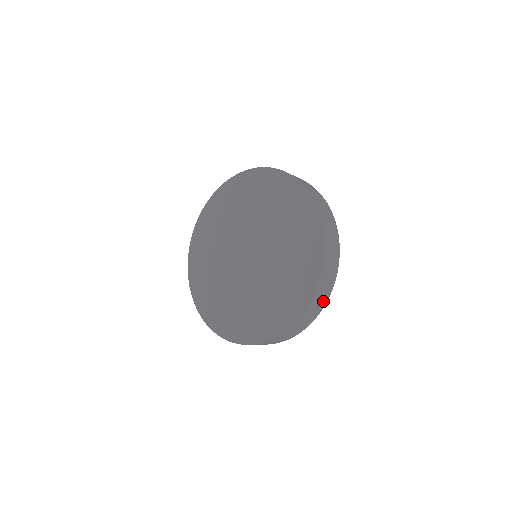
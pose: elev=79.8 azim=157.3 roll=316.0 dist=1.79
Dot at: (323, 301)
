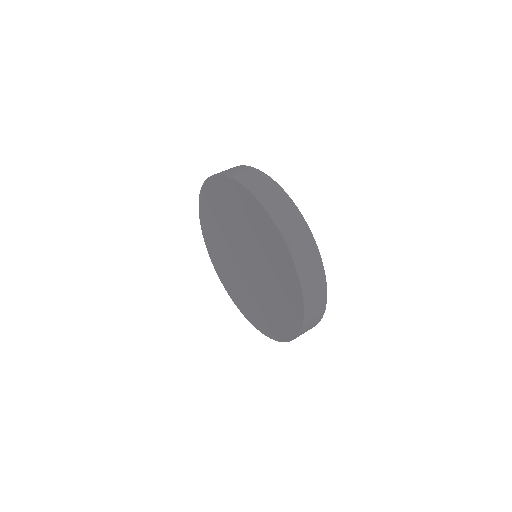
Dot at: (296, 218)
